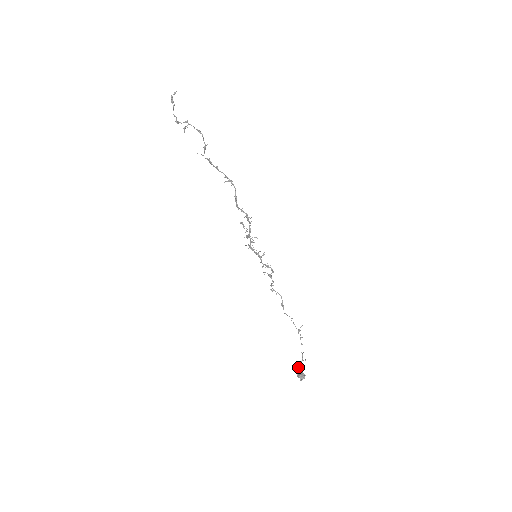
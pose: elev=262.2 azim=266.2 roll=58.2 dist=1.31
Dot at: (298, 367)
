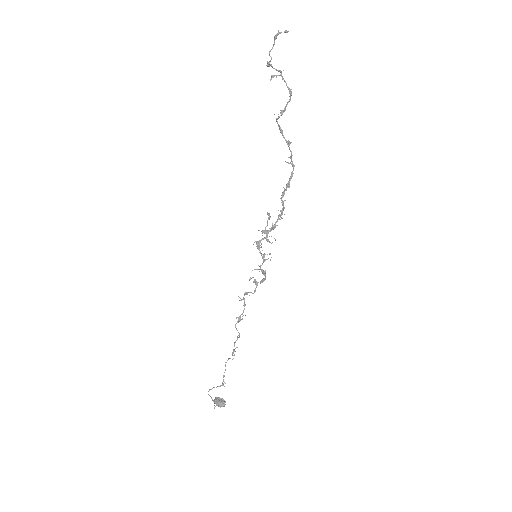
Dot at: occluded
